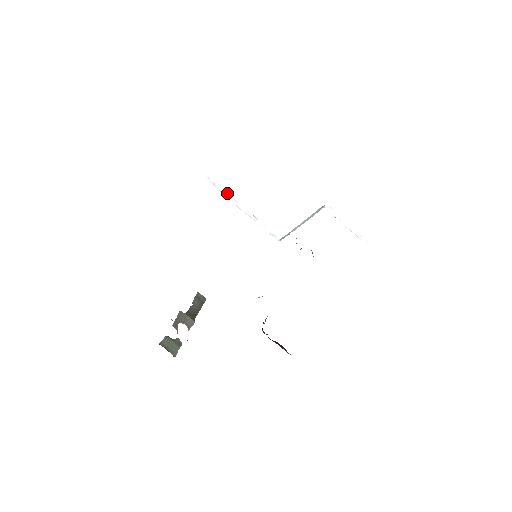
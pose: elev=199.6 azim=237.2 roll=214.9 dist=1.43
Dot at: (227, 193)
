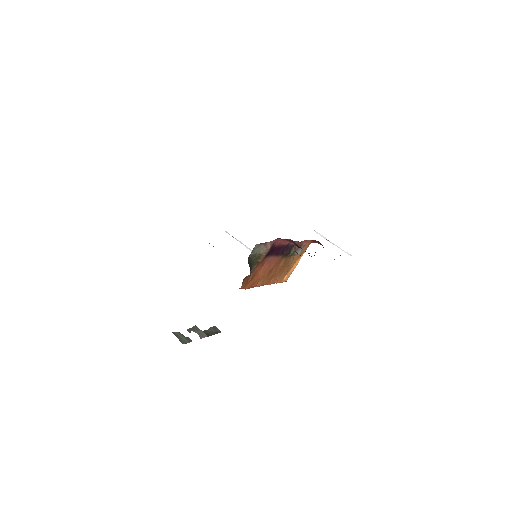
Dot at: (242, 243)
